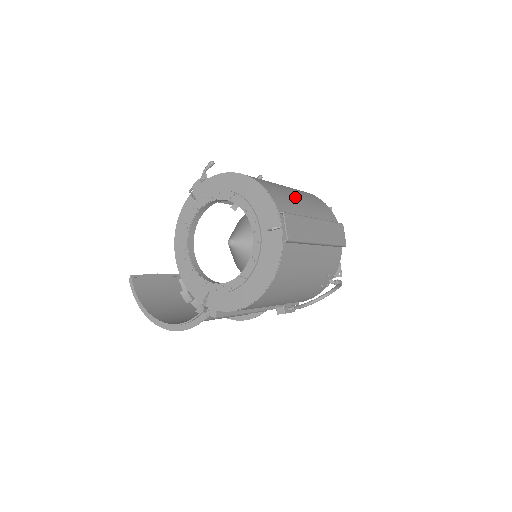
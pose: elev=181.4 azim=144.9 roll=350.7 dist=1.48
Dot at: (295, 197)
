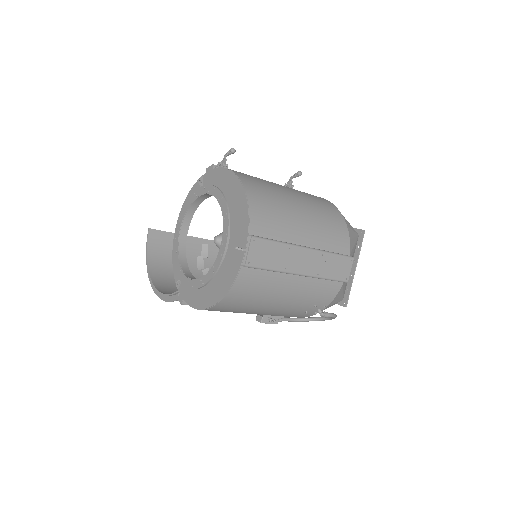
Dot at: (295, 217)
